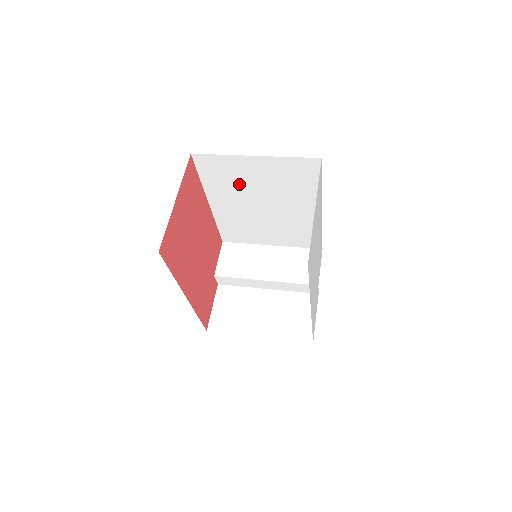
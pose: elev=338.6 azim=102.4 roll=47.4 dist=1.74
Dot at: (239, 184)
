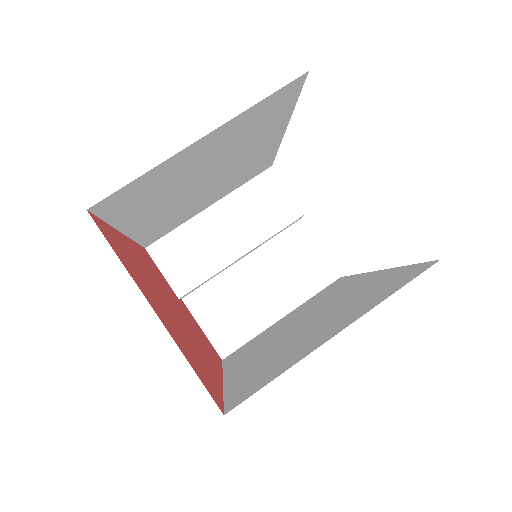
Dot at: (172, 185)
